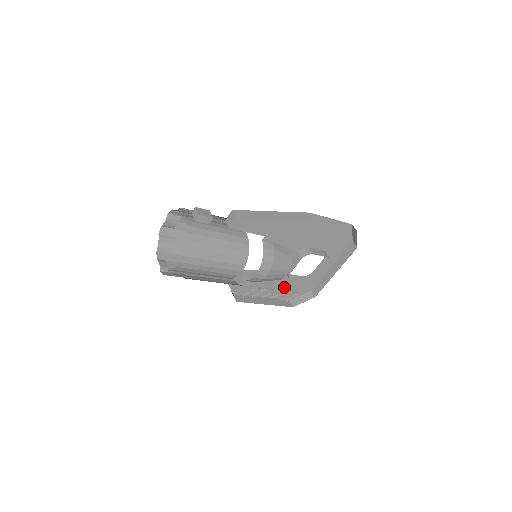
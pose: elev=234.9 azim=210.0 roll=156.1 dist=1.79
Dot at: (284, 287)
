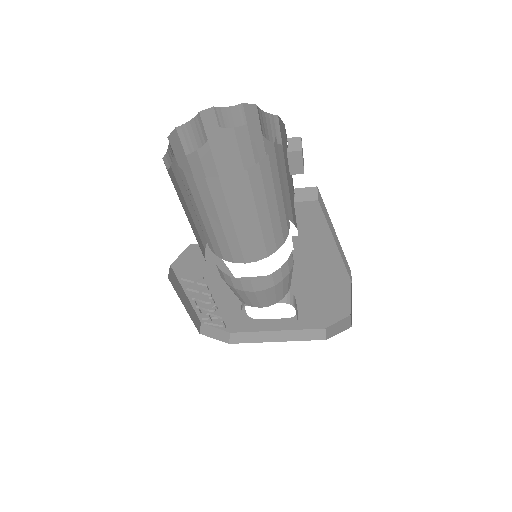
Dot at: (218, 307)
